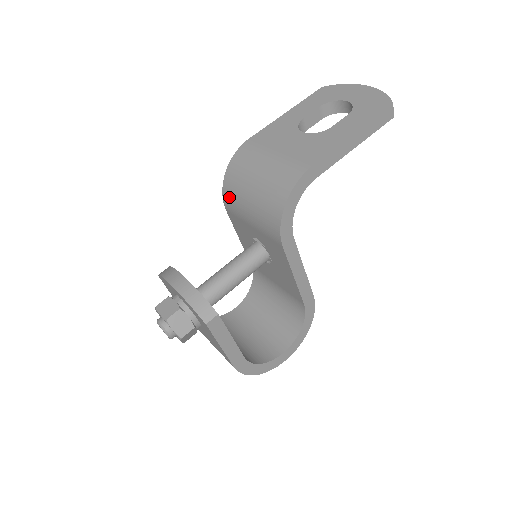
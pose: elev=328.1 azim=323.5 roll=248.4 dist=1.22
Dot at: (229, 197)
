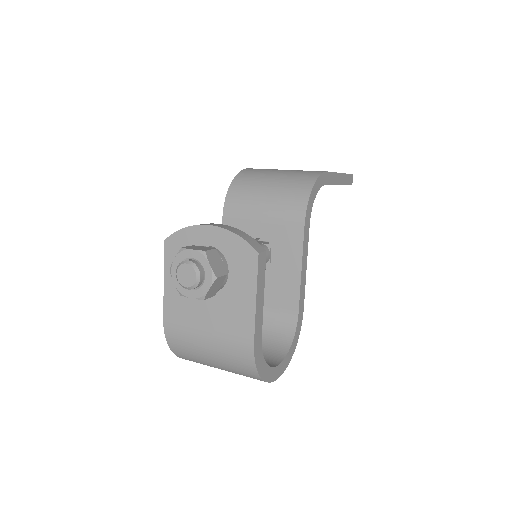
Dot at: (235, 199)
